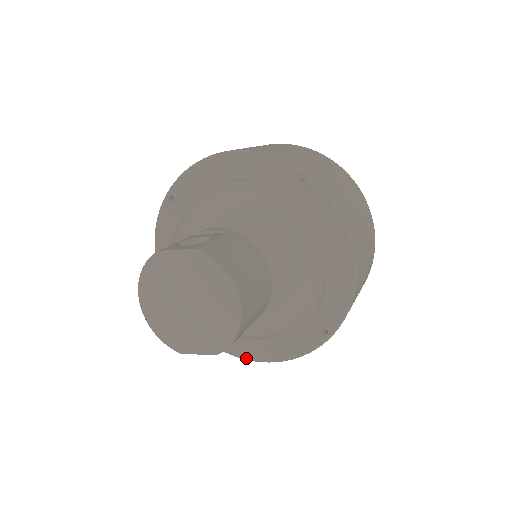
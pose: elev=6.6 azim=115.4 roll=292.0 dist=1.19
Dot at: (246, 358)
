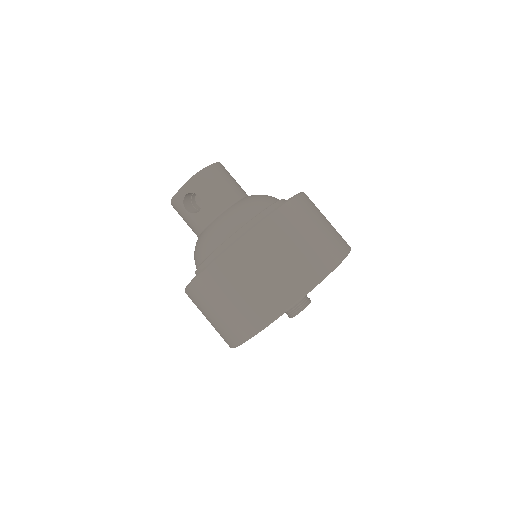
Dot at: (200, 271)
